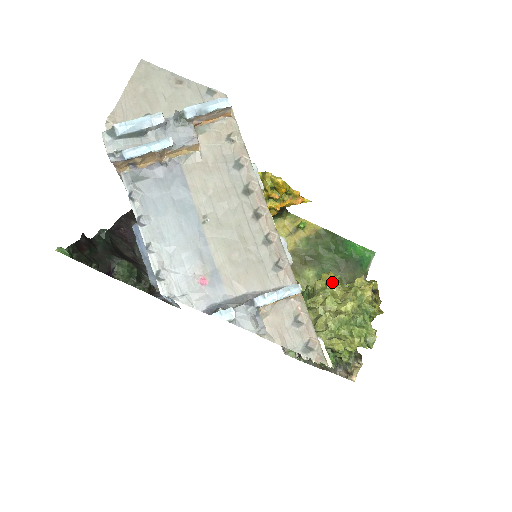
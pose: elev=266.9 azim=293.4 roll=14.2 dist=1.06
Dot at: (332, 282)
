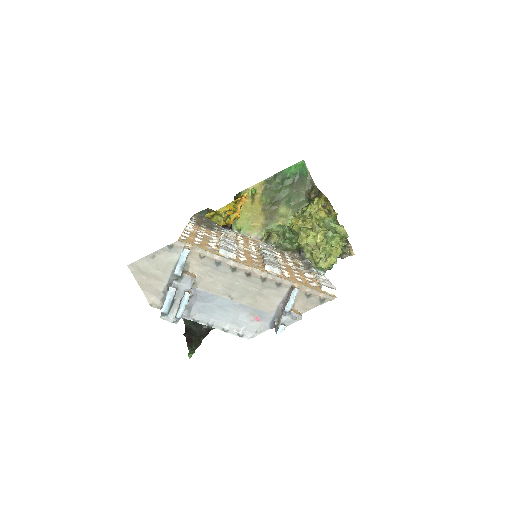
Dot at: (301, 226)
